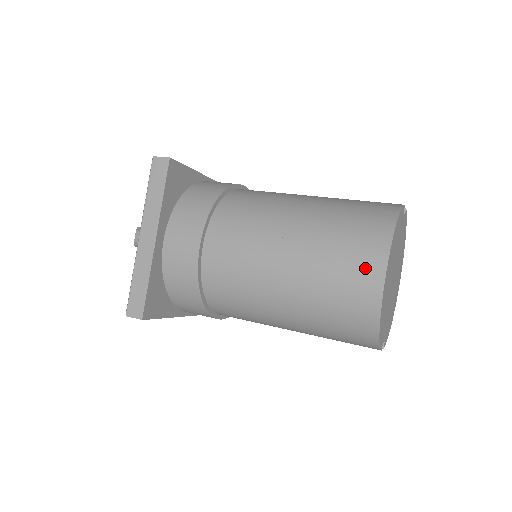
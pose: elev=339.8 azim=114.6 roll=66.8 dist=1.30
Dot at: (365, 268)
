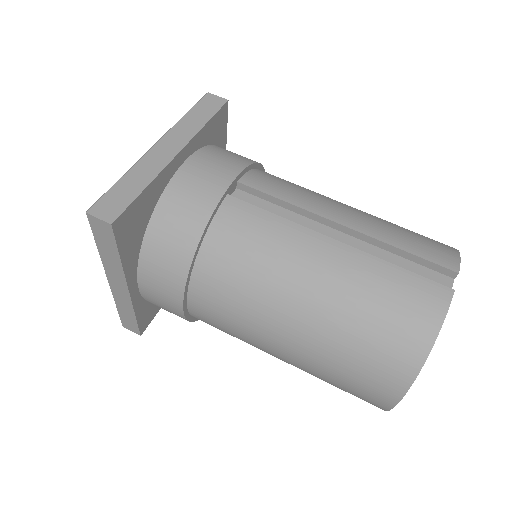
Dot at: (374, 394)
